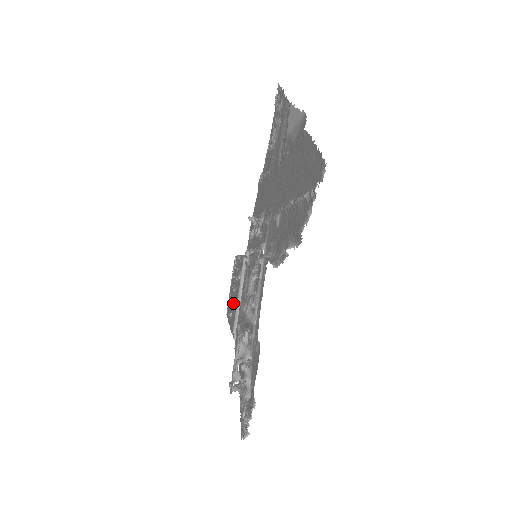
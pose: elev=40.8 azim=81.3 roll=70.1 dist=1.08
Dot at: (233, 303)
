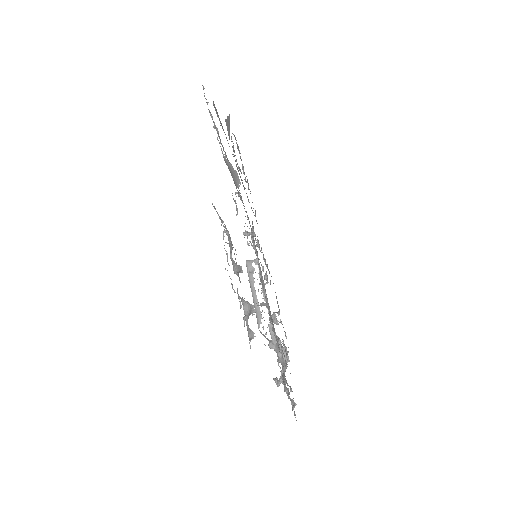
Dot at: occluded
